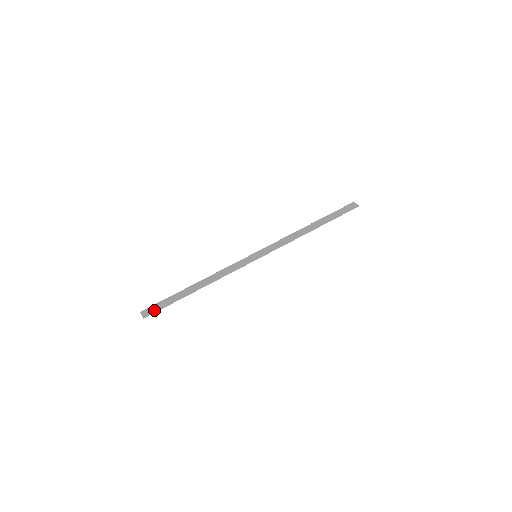
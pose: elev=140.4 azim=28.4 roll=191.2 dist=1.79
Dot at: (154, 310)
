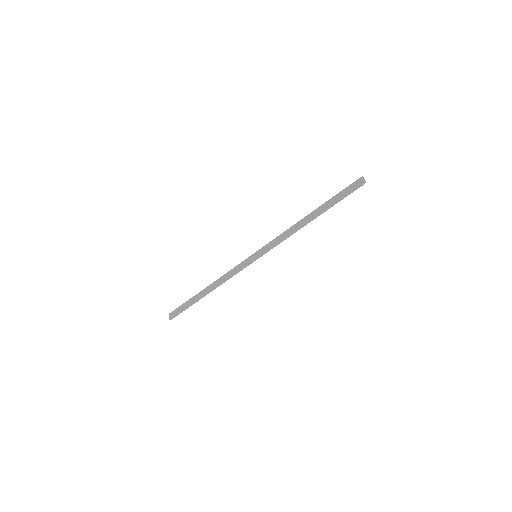
Dot at: (177, 313)
